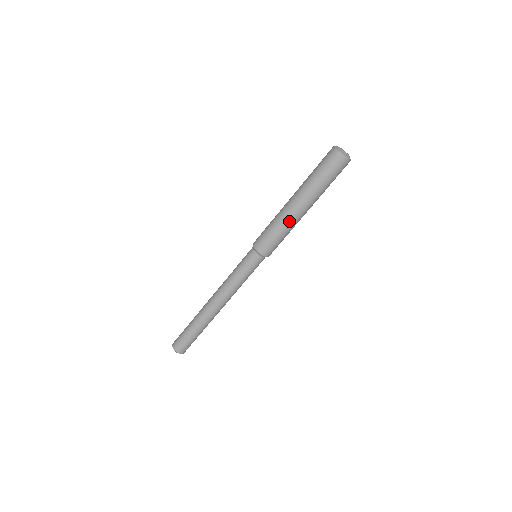
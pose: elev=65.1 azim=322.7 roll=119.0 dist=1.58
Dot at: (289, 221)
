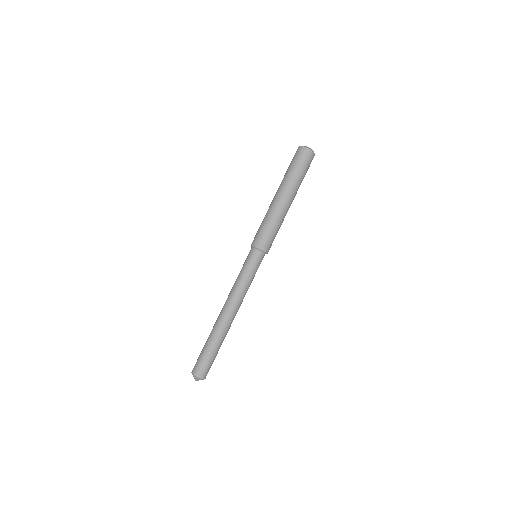
Dot at: (277, 212)
